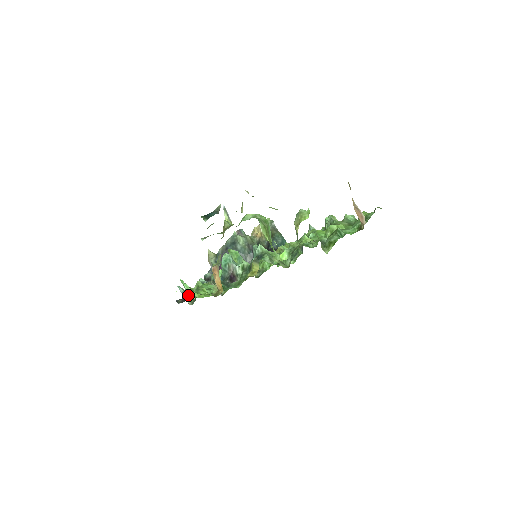
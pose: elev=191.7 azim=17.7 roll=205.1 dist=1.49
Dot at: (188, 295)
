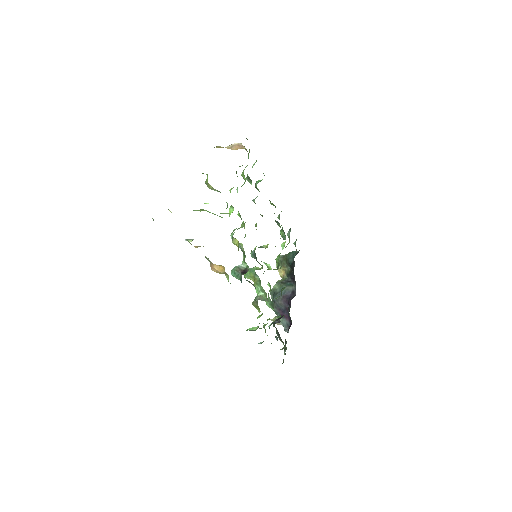
Dot at: occluded
